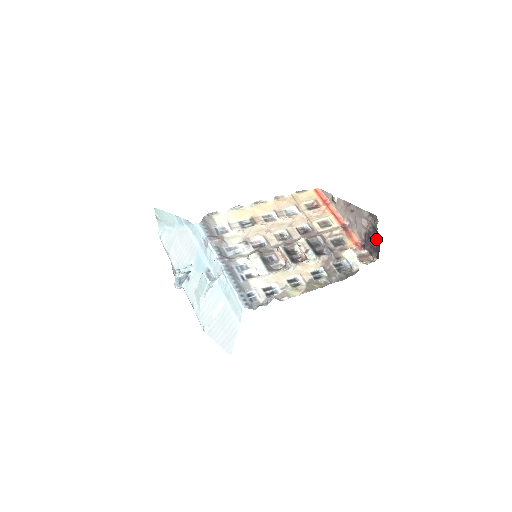
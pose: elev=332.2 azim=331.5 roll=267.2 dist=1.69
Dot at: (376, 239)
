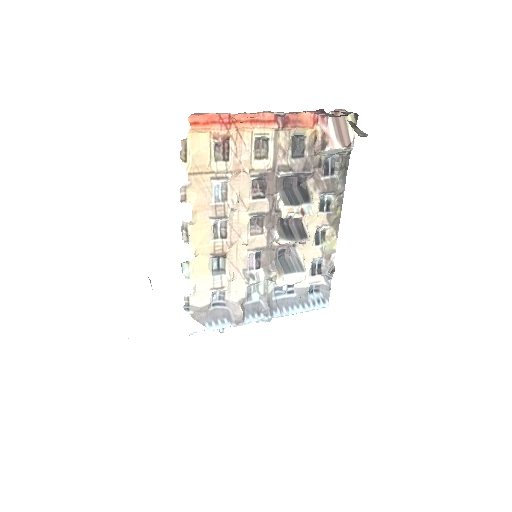
Dot at: occluded
